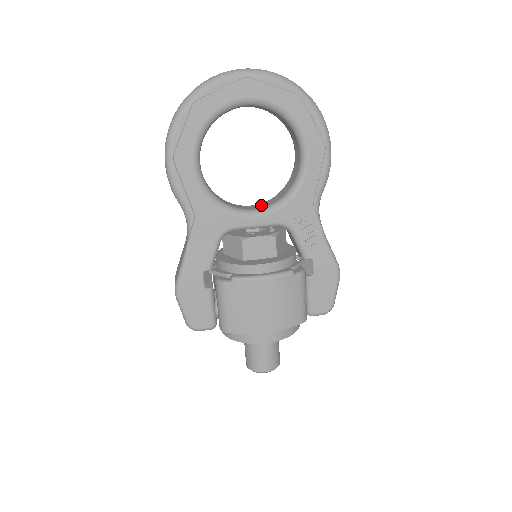
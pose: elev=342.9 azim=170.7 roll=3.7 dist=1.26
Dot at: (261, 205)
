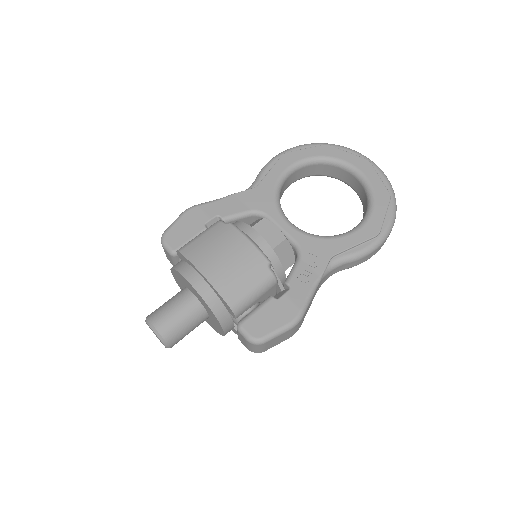
Dot at: occluded
